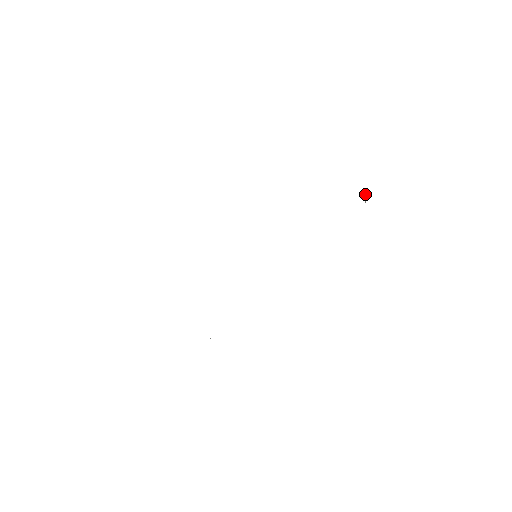
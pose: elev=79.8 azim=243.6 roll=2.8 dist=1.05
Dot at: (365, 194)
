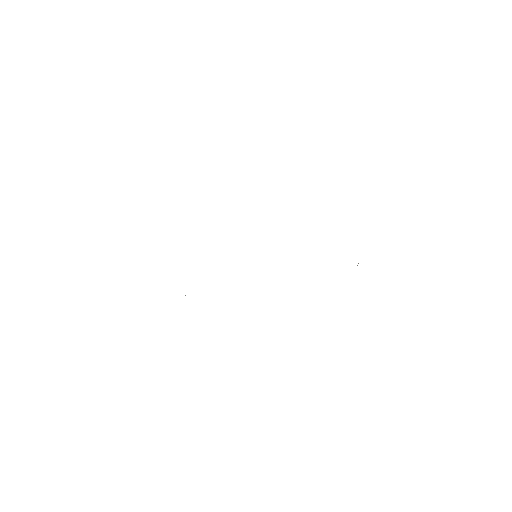
Dot at: occluded
